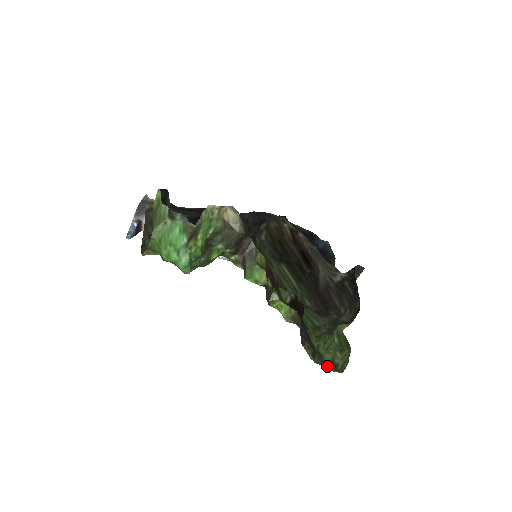
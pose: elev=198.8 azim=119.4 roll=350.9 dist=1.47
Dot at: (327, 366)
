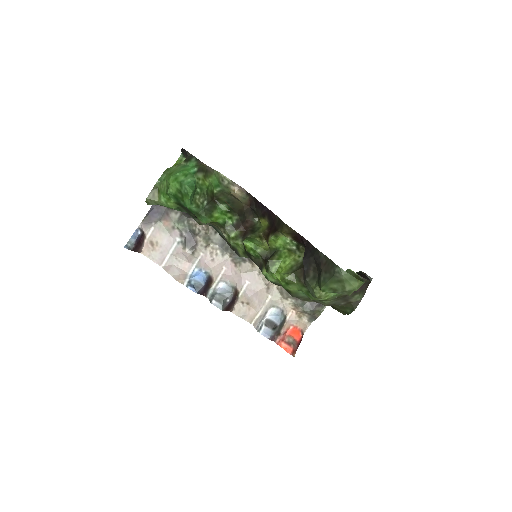
Dot at: (337, 292)
